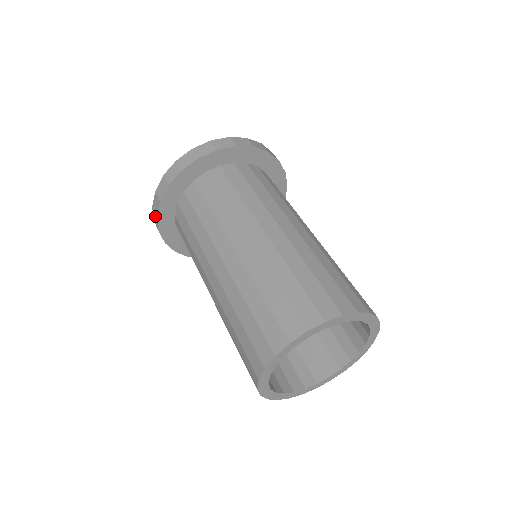
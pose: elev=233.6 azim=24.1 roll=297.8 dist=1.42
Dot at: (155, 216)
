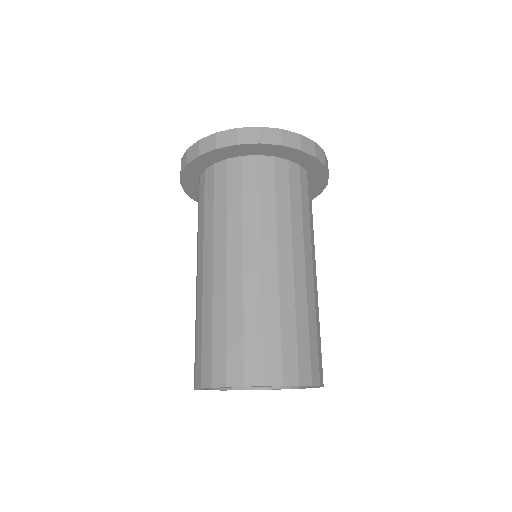
Dot at: occluded
